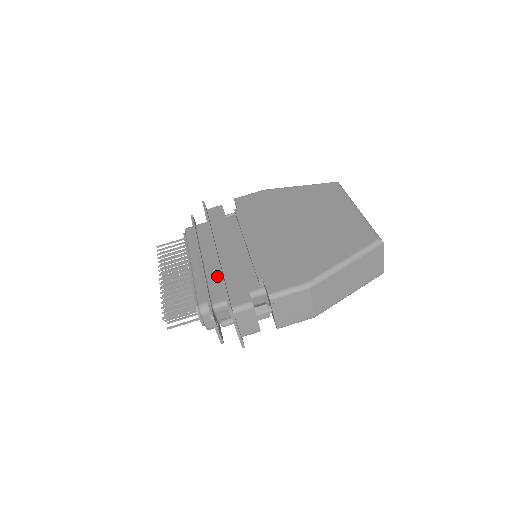
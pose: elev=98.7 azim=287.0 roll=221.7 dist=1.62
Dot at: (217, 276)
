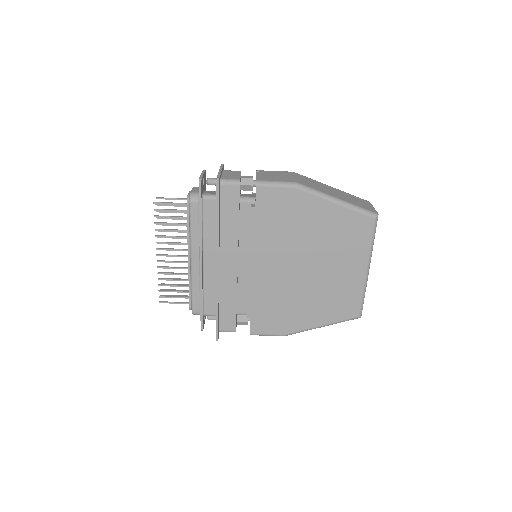
Dot at: (213, 286)
